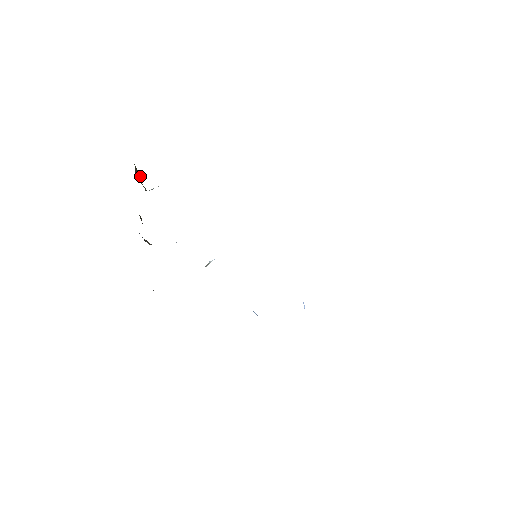
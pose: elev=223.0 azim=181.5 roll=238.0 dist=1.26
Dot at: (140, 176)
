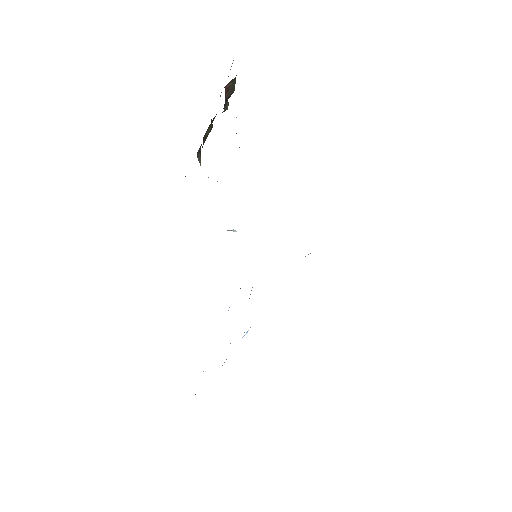
Dot at: (231, 94)
